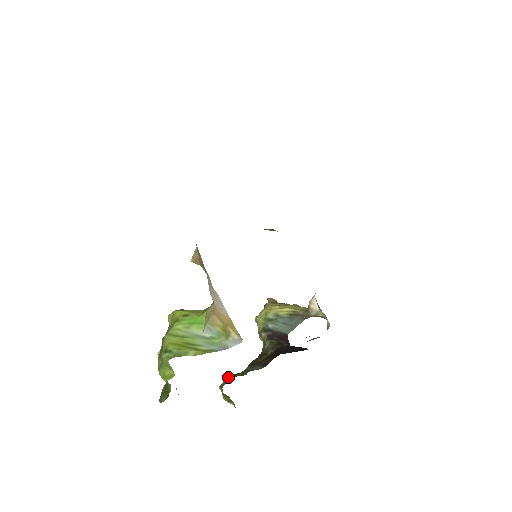
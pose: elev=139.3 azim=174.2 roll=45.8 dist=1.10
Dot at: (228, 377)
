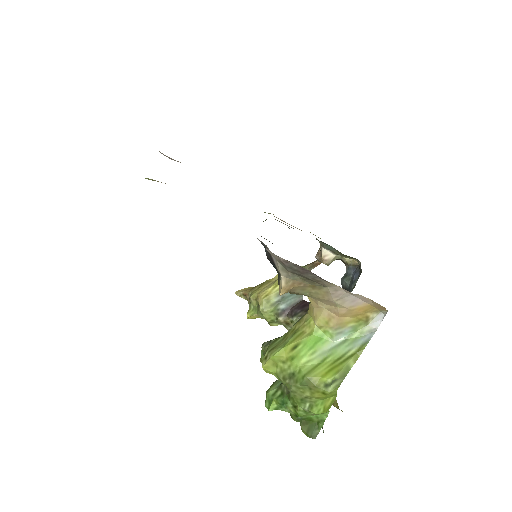
Dot at: occluded
